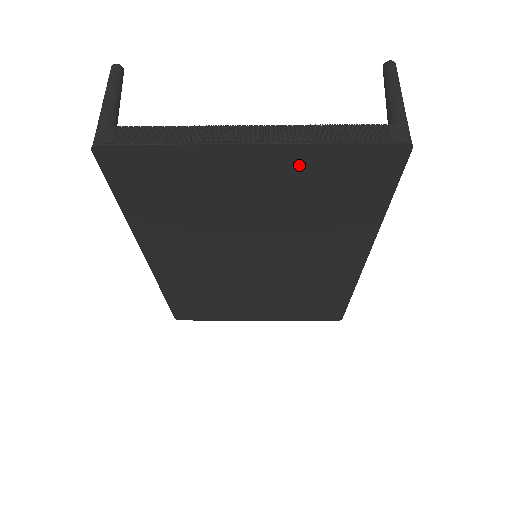
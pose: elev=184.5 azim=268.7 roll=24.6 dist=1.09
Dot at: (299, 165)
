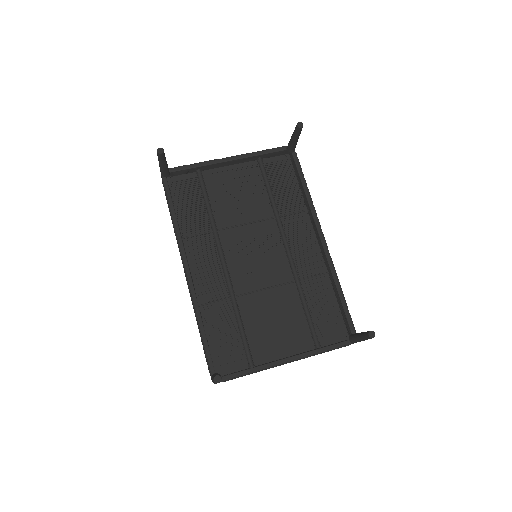
Dot at: (304, 342)
